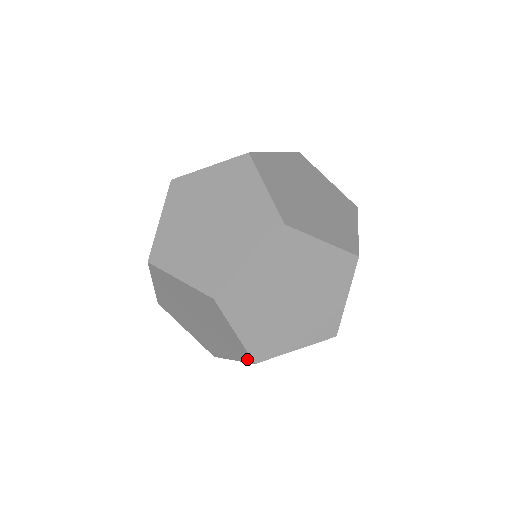
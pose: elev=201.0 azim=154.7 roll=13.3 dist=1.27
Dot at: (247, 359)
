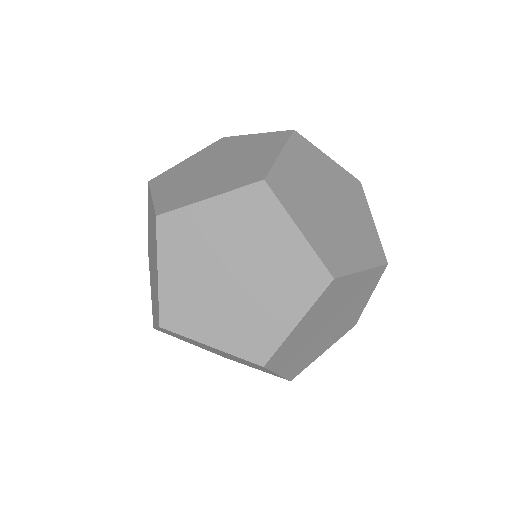
Dot at: occluded
